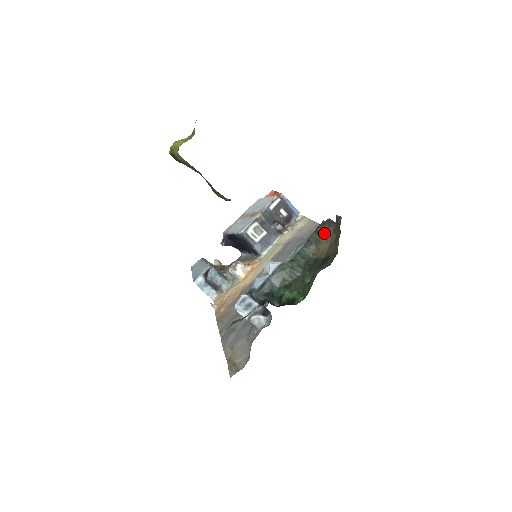
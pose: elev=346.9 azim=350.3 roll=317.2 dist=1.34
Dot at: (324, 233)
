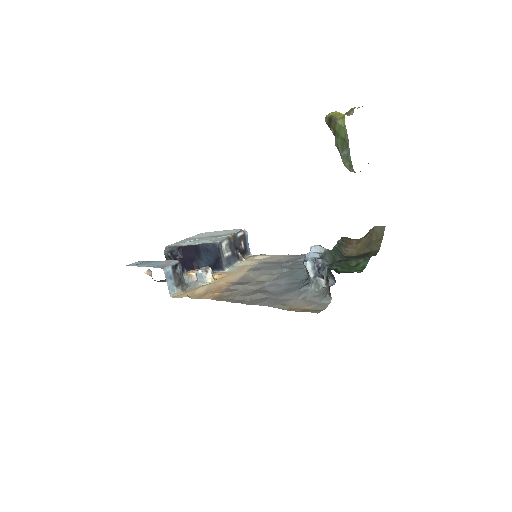
Dot at: (349, 242)
